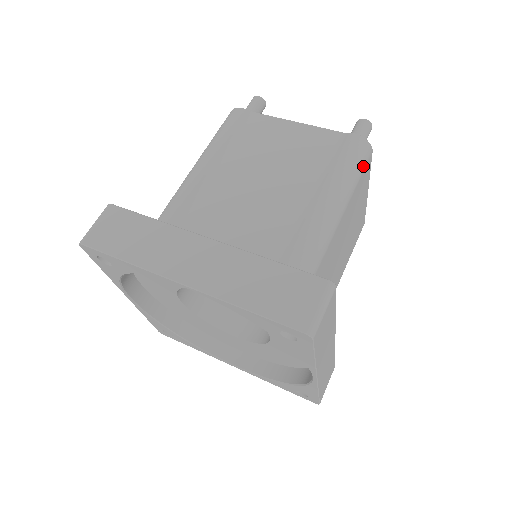
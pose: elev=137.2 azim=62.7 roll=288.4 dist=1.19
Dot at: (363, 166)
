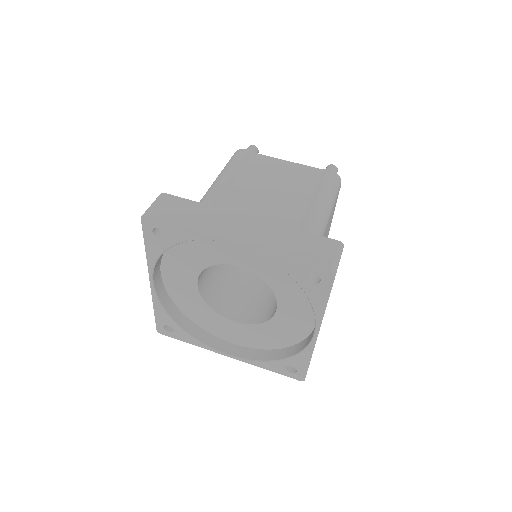
Dot at: (338, 191)
